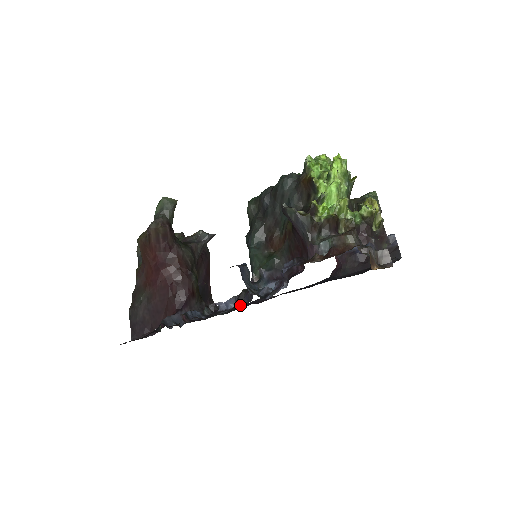
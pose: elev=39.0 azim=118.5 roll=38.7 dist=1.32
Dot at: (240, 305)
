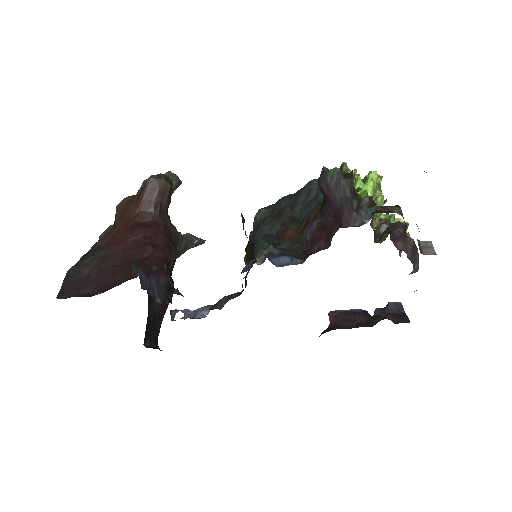
Dot at: occluded
